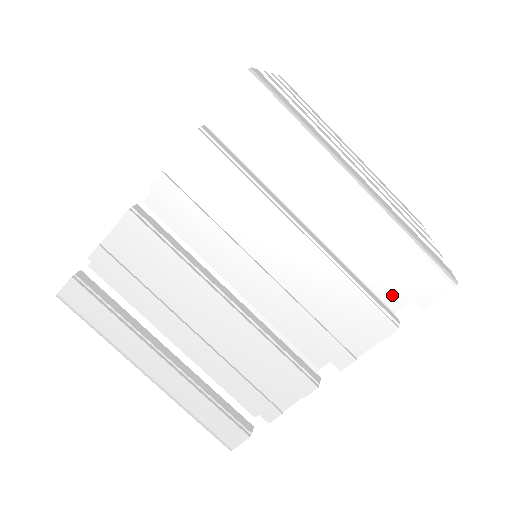
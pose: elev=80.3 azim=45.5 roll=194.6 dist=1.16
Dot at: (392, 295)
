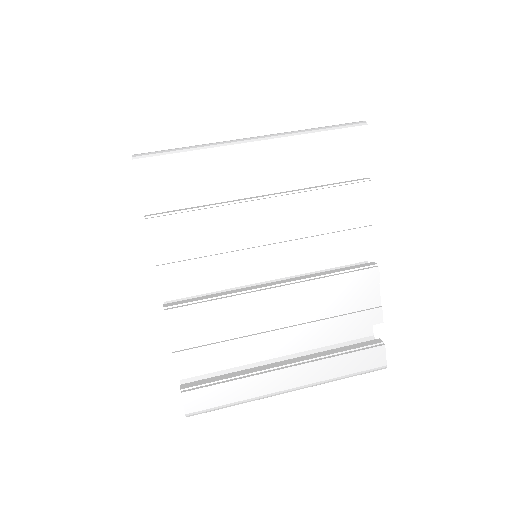
Dot at: (346, 173)
